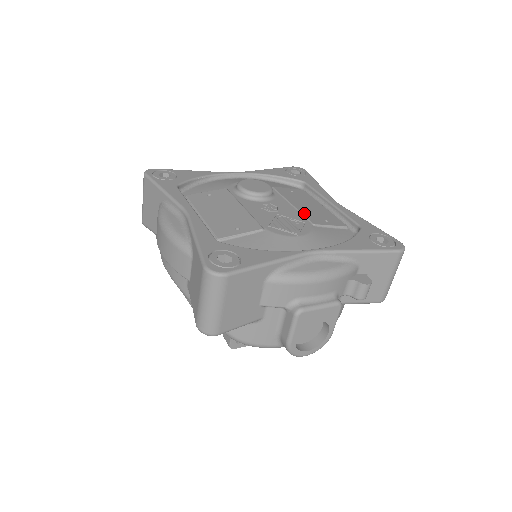
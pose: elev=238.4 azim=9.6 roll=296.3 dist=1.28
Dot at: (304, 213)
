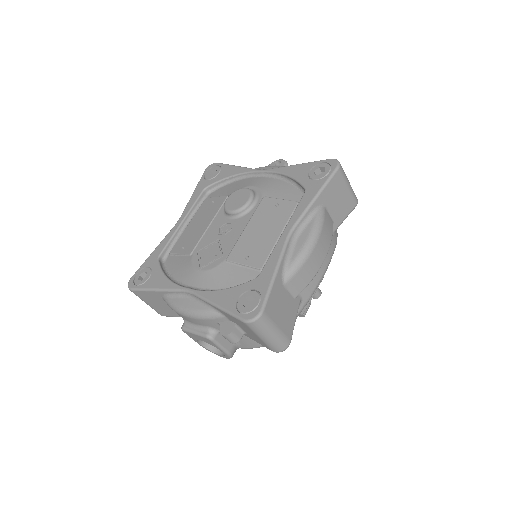
Dot at: (238, 243)
